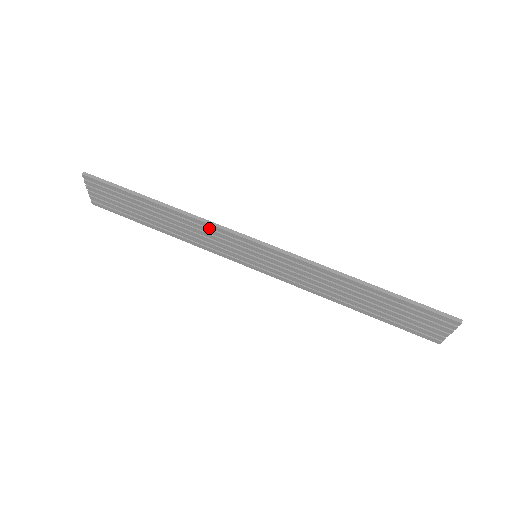
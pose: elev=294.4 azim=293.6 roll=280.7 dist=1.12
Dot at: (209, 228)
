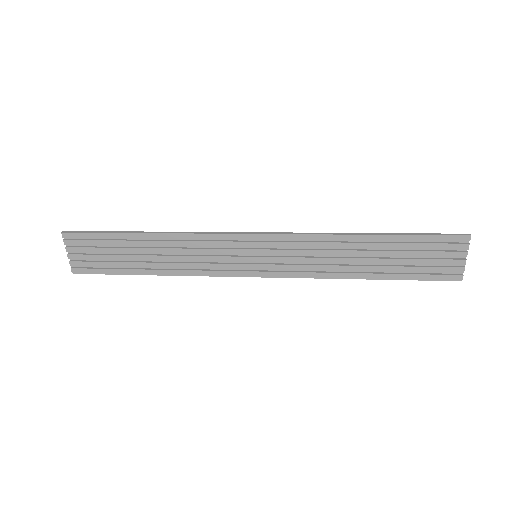
Dot at: (203, 240)
